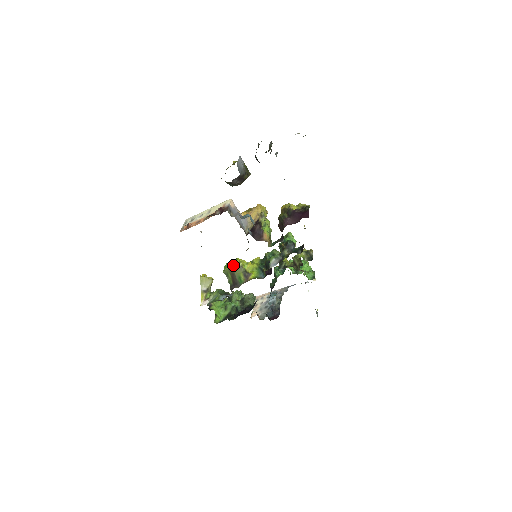
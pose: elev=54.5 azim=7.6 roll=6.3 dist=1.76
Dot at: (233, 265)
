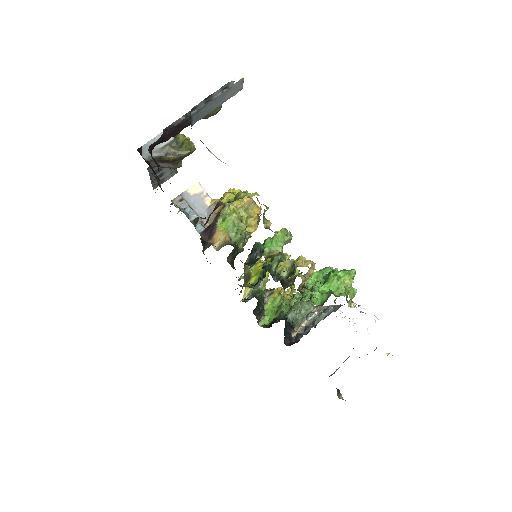
Dot at: occluded
